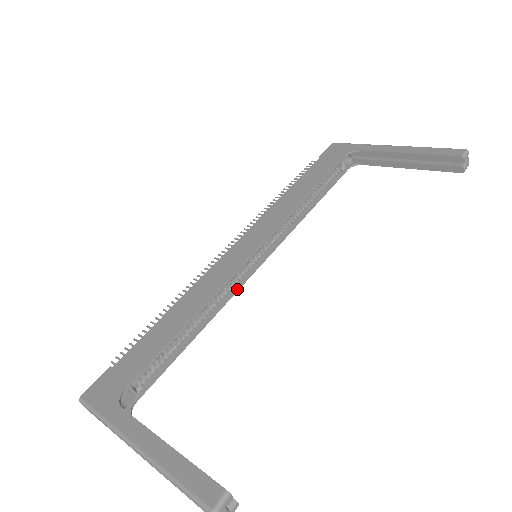
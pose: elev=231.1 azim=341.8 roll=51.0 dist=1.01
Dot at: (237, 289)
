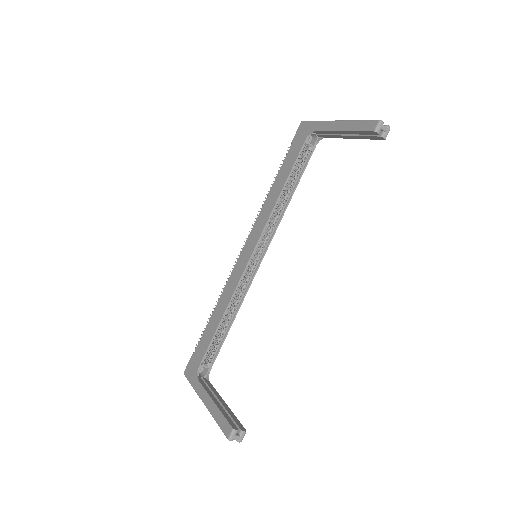
Dot at: (250, 284)
